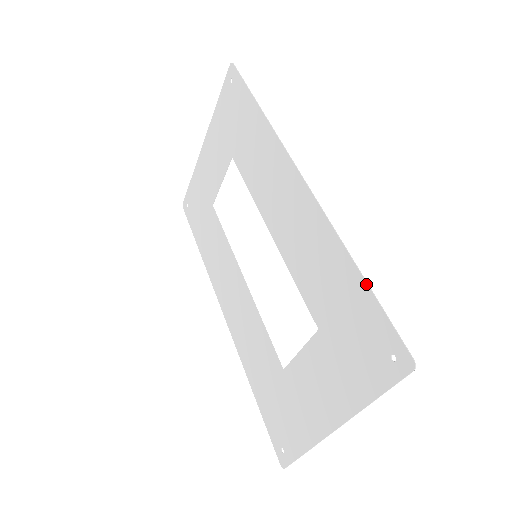
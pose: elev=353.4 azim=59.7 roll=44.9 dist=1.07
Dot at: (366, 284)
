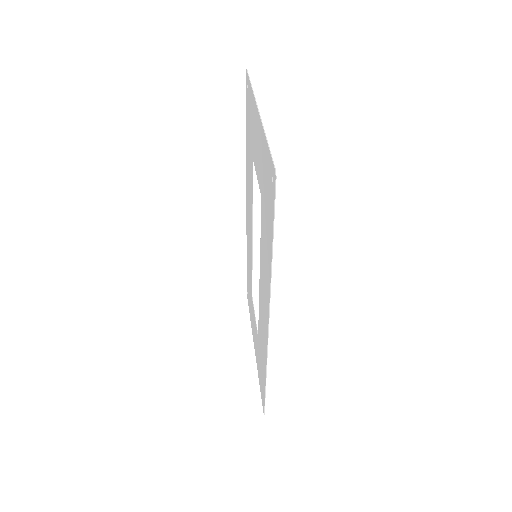
Dot at: (265, 388)
